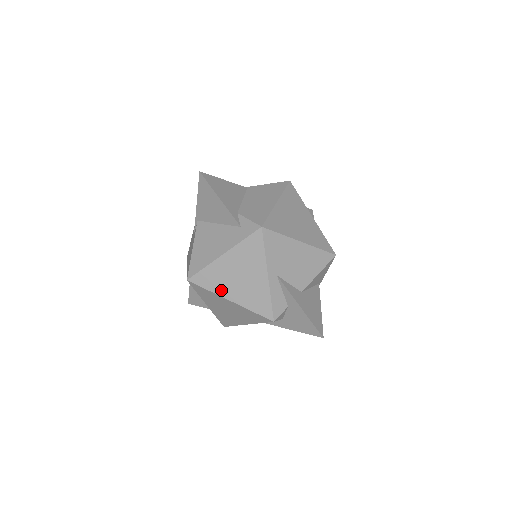
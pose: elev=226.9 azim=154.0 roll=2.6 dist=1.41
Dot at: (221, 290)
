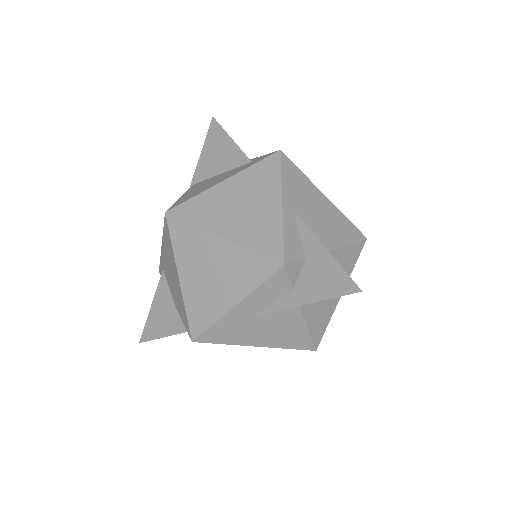
Dot at: (211, 223)
